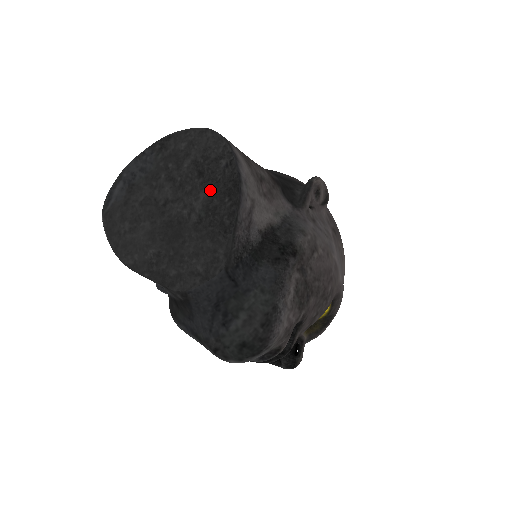
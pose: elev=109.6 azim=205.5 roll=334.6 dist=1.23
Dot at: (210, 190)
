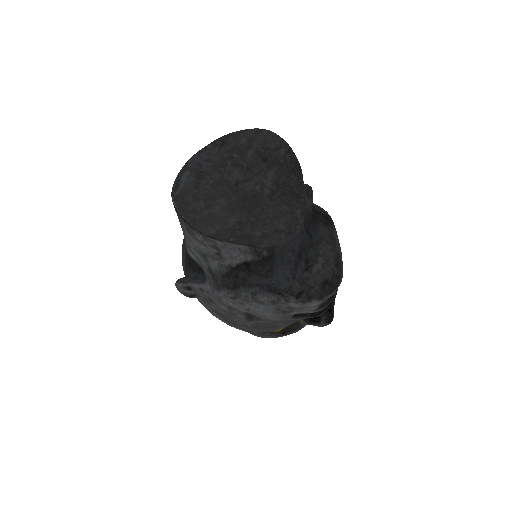
Dot at: (276, 170)
